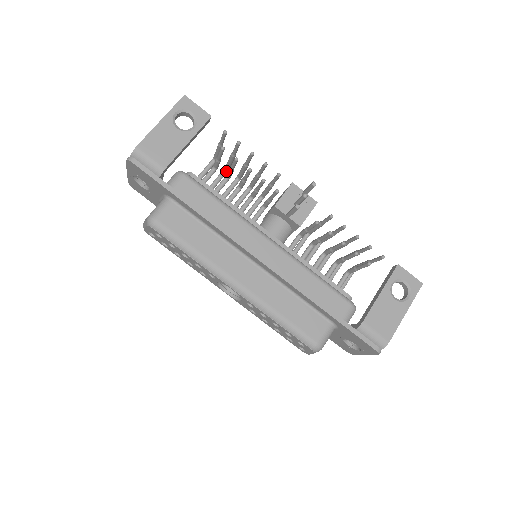
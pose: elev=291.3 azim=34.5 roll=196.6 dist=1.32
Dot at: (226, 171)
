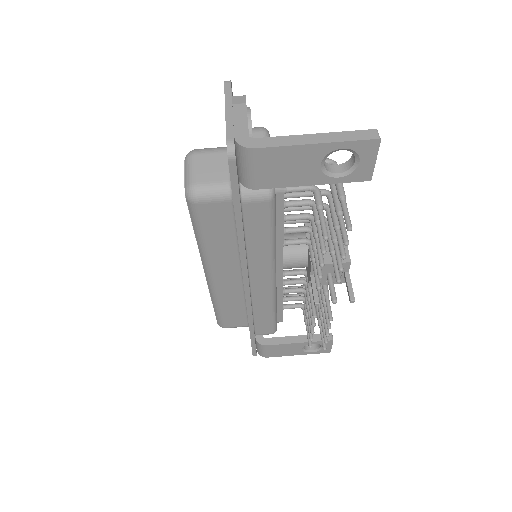
Dot at: occluded
